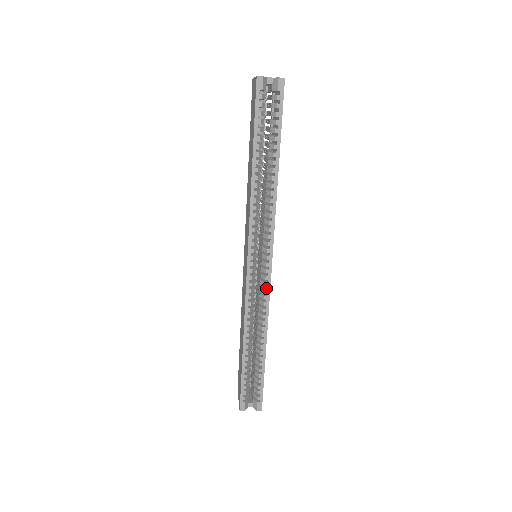
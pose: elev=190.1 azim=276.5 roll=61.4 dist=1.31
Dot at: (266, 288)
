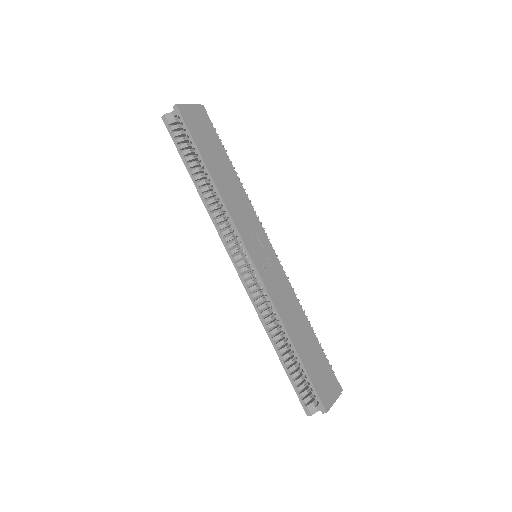
Dot at: (261, 282)
